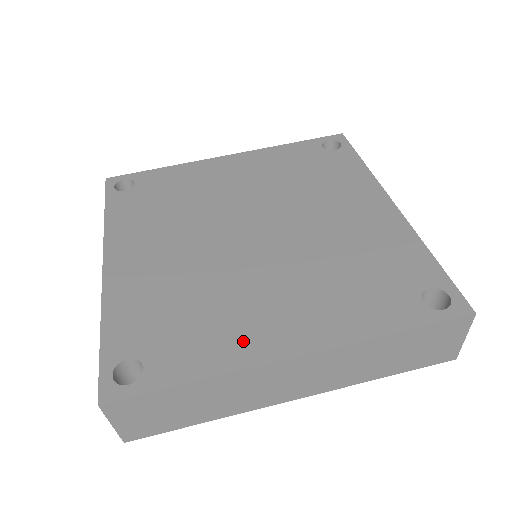
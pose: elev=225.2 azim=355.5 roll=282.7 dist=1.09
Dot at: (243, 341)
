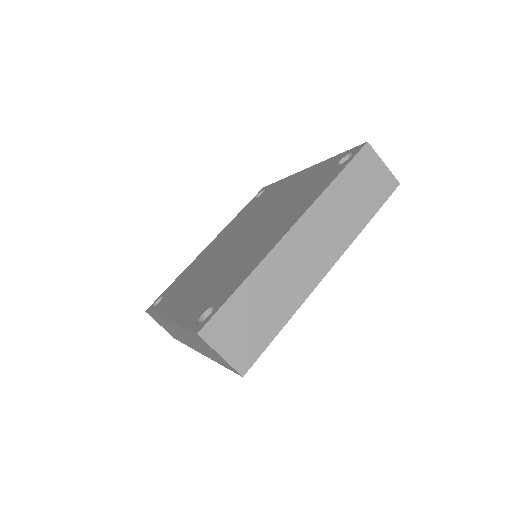
Dot at: (260, 253)
